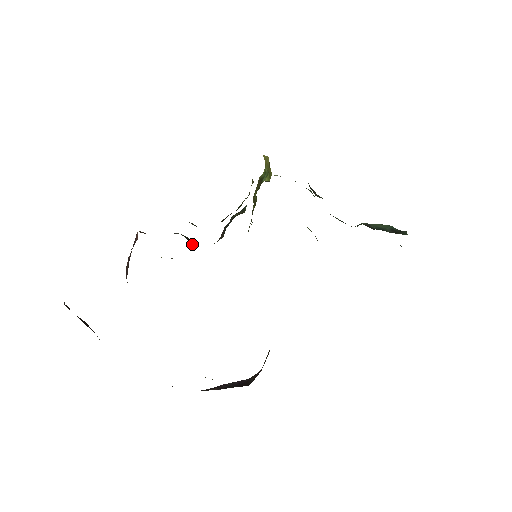
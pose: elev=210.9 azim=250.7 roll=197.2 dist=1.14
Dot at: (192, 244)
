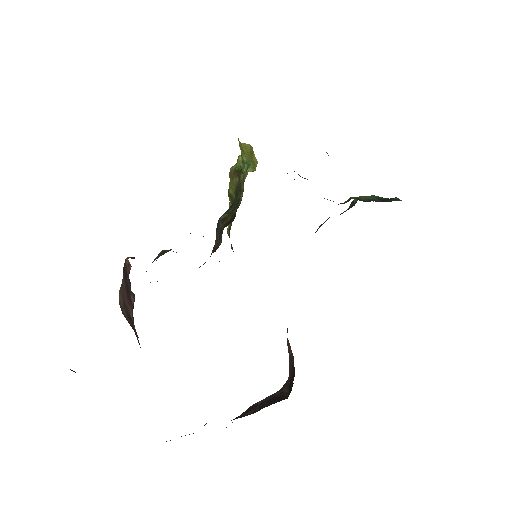
Dot at: occluded
